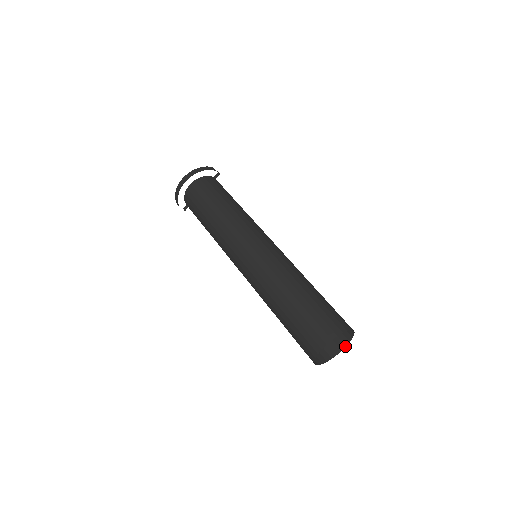
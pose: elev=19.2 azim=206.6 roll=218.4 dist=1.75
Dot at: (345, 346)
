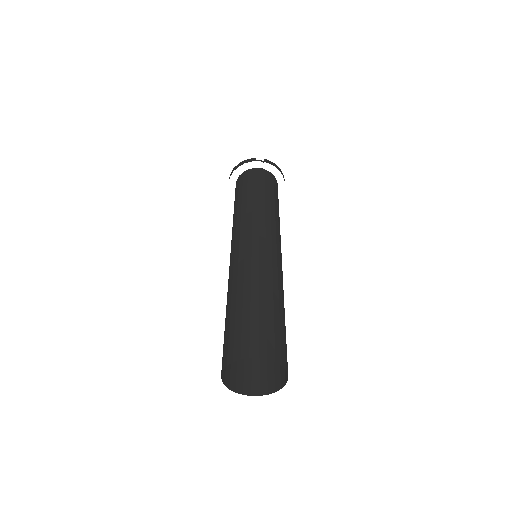
Dot at: occluded
